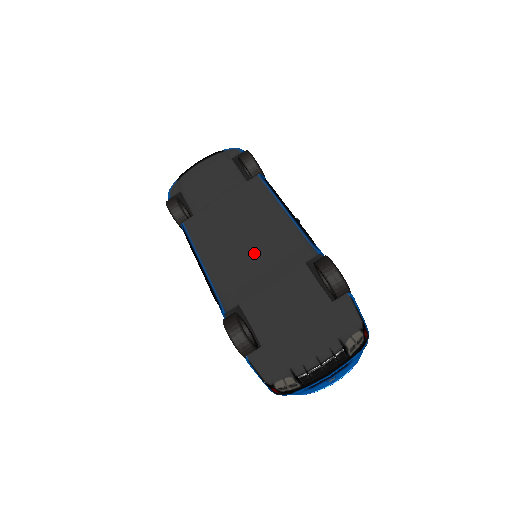
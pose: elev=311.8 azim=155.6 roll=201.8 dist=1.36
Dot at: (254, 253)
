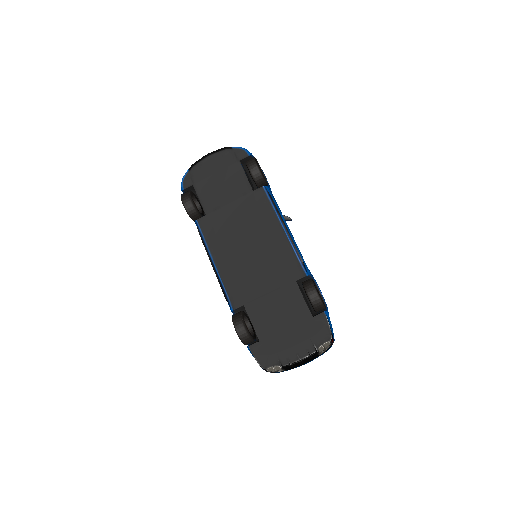
Dot at: (257, 264)
